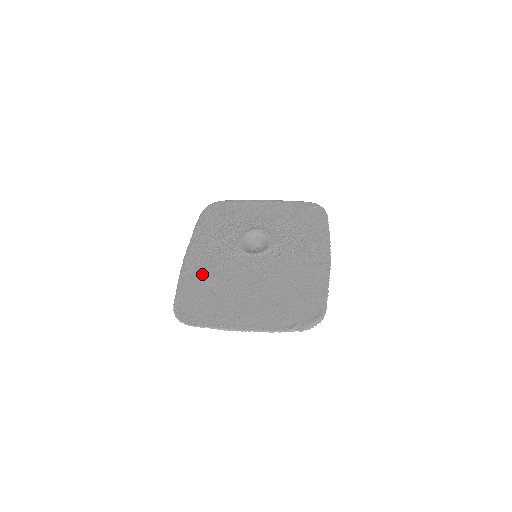
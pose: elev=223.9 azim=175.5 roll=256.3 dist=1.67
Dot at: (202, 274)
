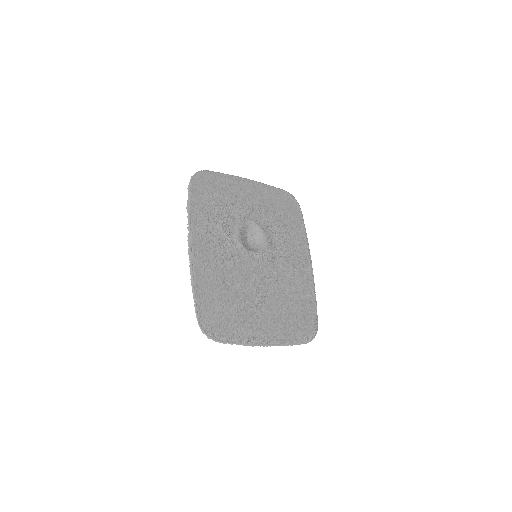
Dot at: (214, 276)
